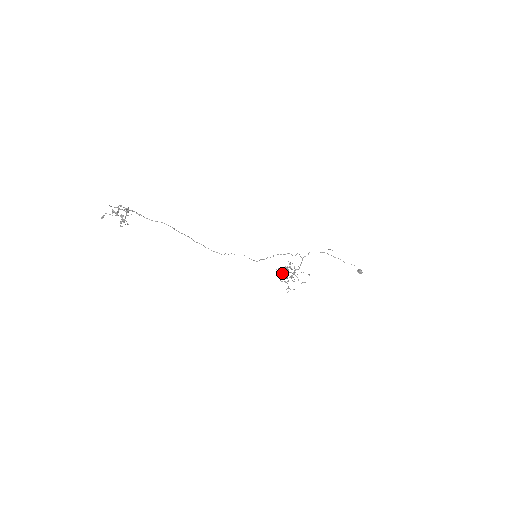
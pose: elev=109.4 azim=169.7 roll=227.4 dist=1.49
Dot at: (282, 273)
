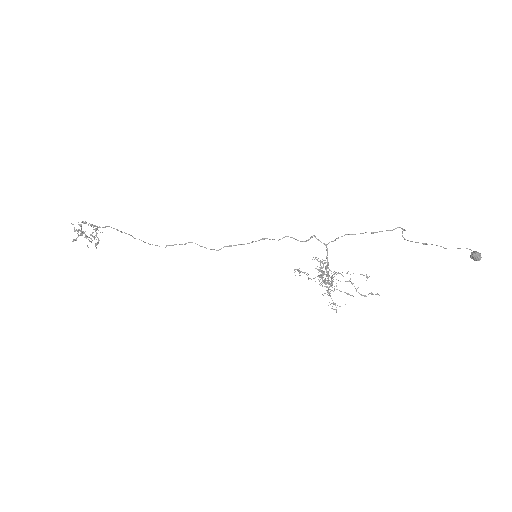
Dot at: occluded
